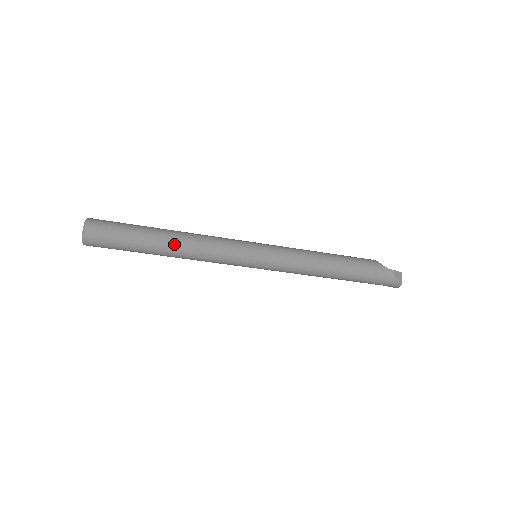
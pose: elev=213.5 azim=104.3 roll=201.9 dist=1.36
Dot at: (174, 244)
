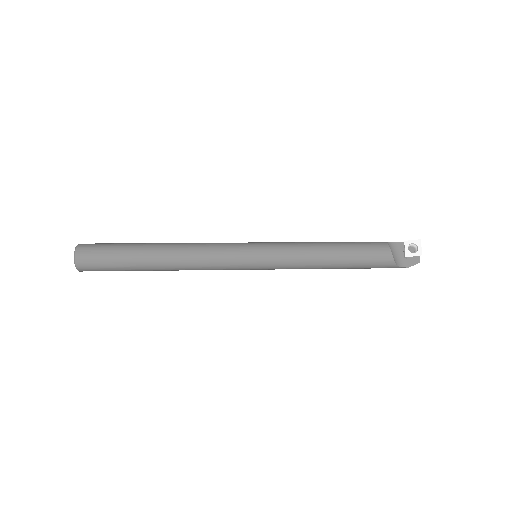
Dot at: (168, 270)
